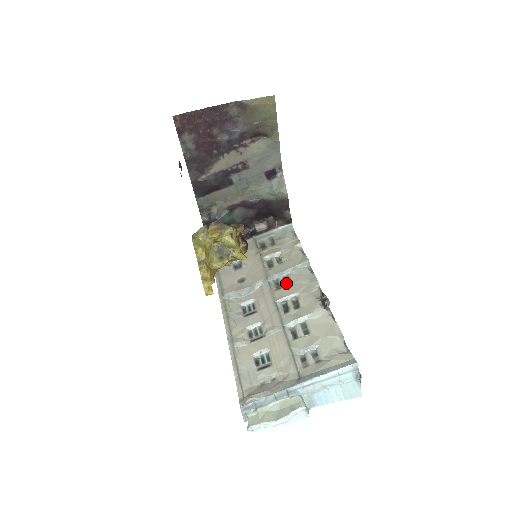
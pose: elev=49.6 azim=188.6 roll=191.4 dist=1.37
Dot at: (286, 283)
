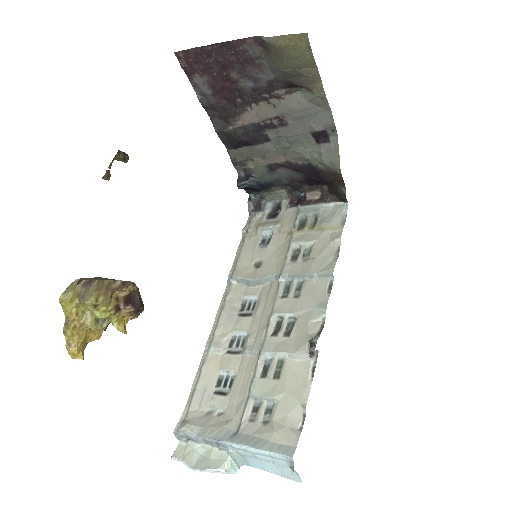
Dot at: (296, 292)
